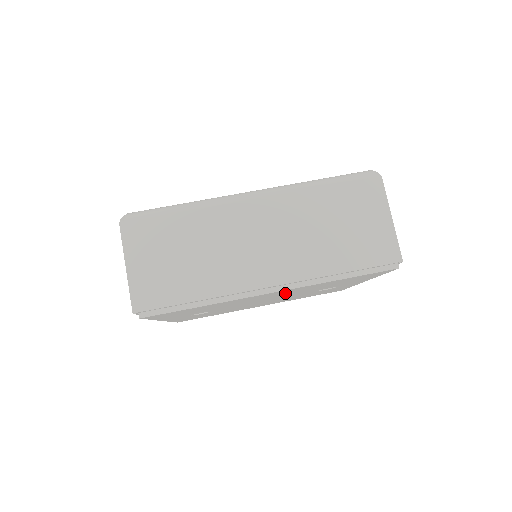
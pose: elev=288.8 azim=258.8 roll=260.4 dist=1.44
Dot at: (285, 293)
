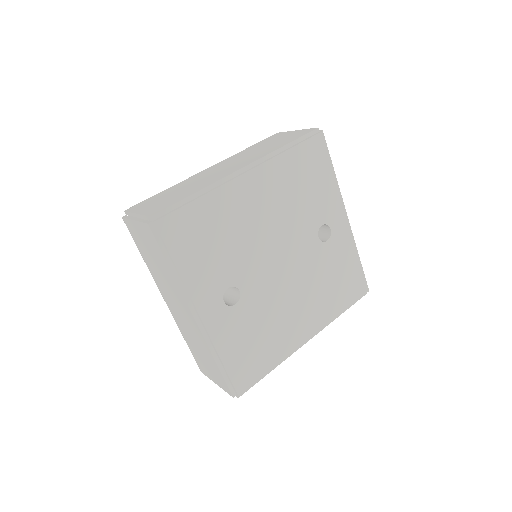
Dot at: (272, 203)
